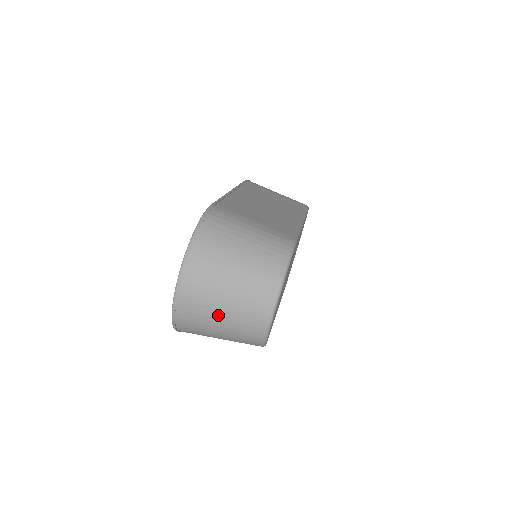
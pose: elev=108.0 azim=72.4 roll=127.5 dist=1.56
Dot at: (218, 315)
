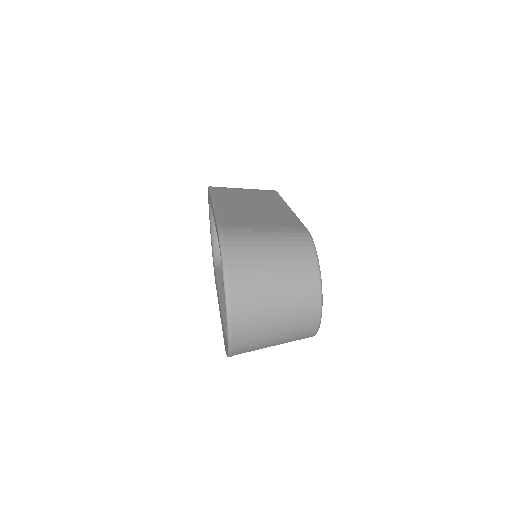
Dot at: (273, 326)
